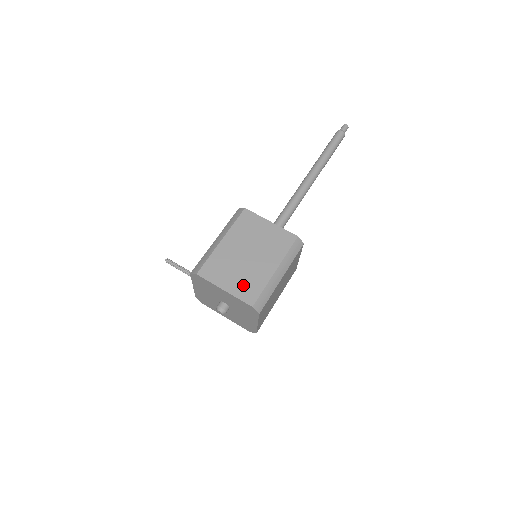
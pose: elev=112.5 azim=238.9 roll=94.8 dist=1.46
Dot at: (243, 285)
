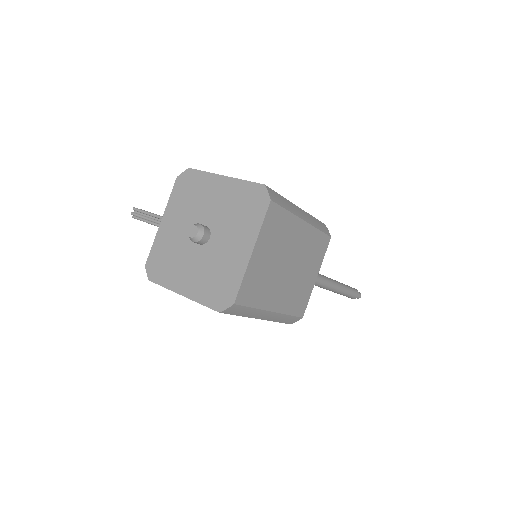
Dot at: occluded
